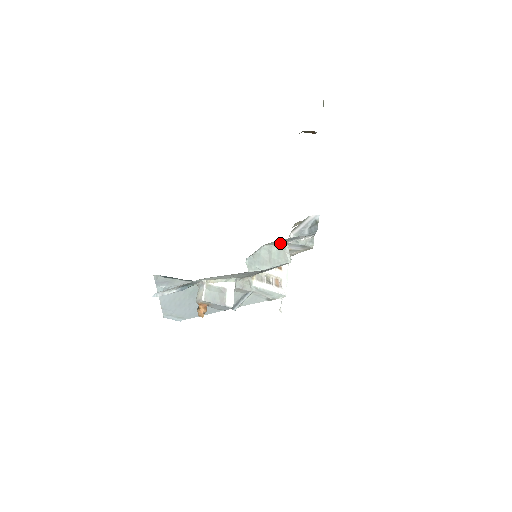
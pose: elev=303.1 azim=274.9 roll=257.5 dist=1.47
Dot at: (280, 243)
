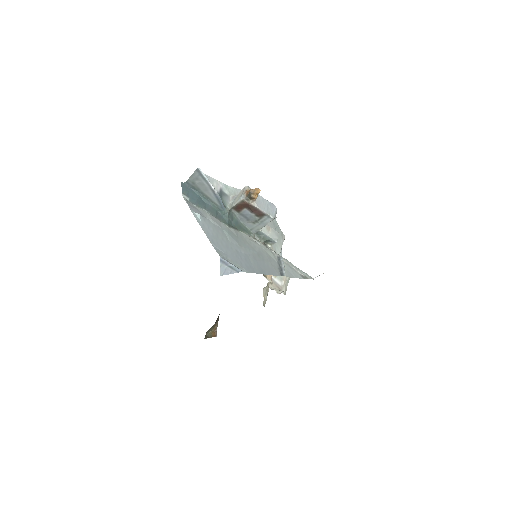
Dot at: occluded
